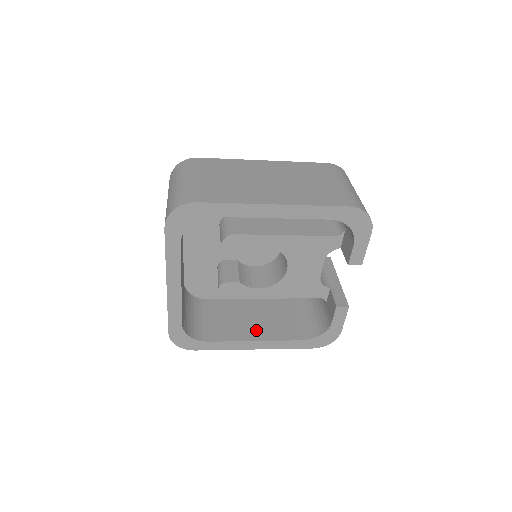
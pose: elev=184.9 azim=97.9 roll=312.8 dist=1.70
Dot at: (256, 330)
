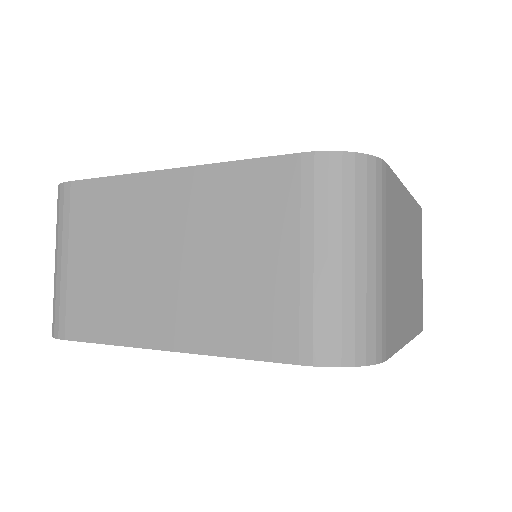
Dot at: occluded
